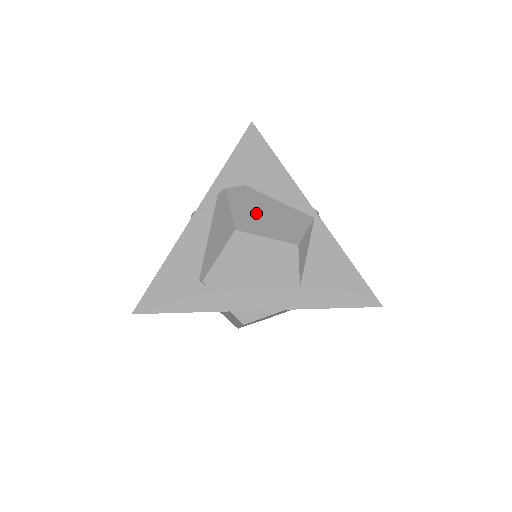
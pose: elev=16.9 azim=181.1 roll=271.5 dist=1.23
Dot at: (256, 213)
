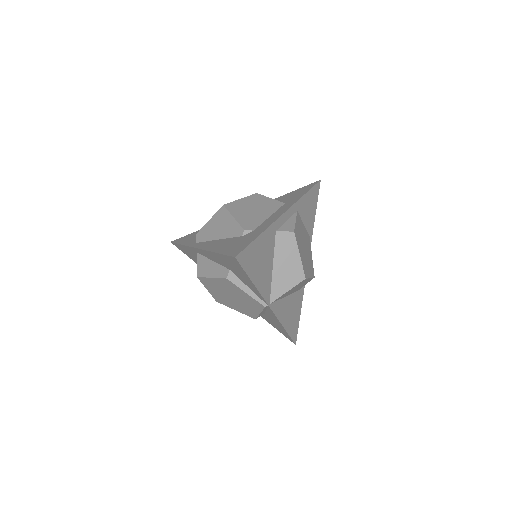
Dot at: occluded
